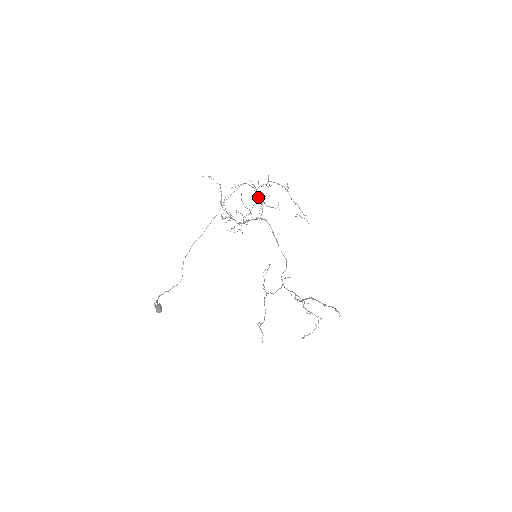
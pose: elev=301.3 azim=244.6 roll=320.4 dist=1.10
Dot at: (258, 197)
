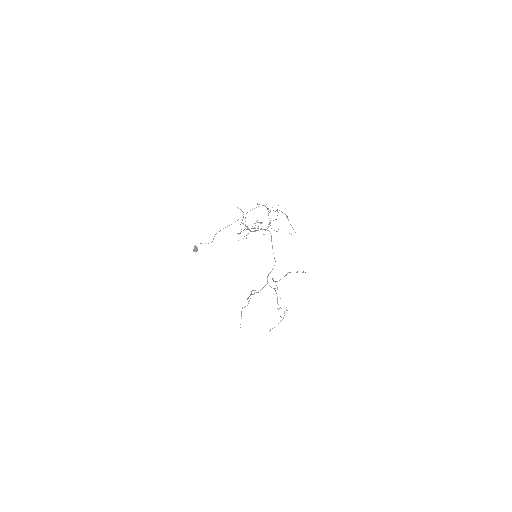
Dot at: occluded
